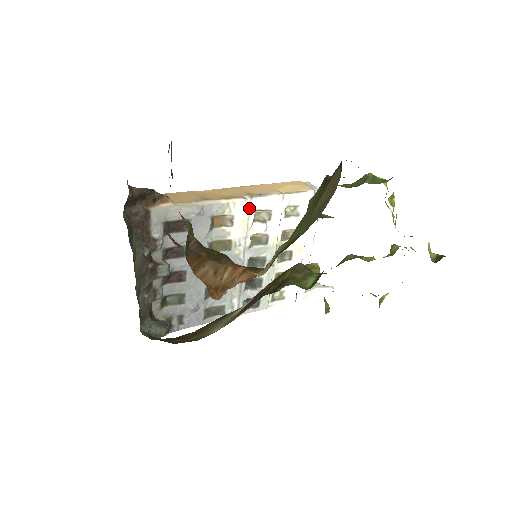
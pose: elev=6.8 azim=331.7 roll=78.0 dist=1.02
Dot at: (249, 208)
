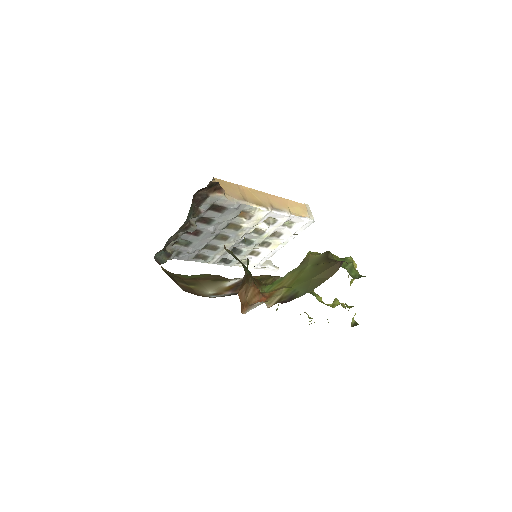
Dot at: (266, 215)
